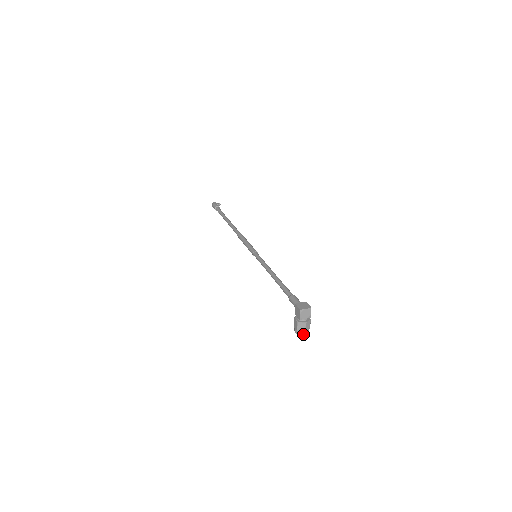
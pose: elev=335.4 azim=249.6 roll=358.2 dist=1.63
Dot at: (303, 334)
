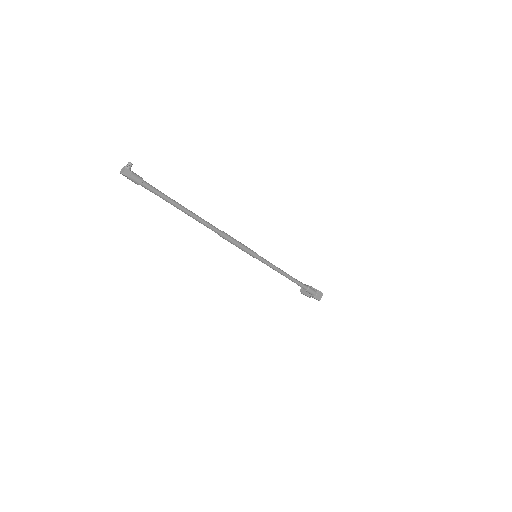
Dot at: occluded
